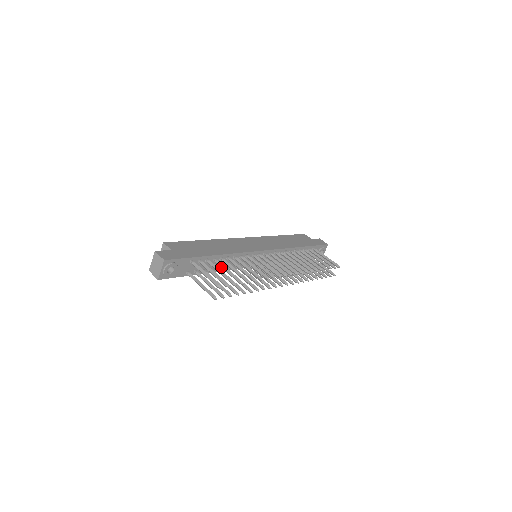
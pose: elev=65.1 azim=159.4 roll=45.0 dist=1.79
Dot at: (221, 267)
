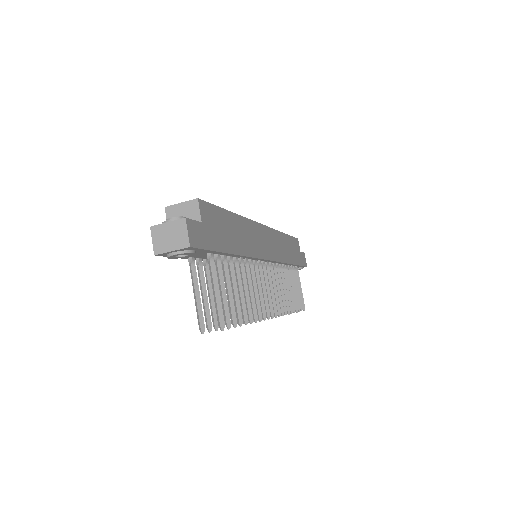
Dot at: (231, 277)
